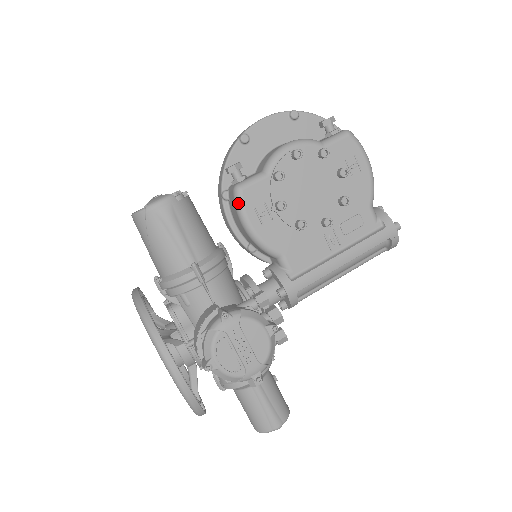
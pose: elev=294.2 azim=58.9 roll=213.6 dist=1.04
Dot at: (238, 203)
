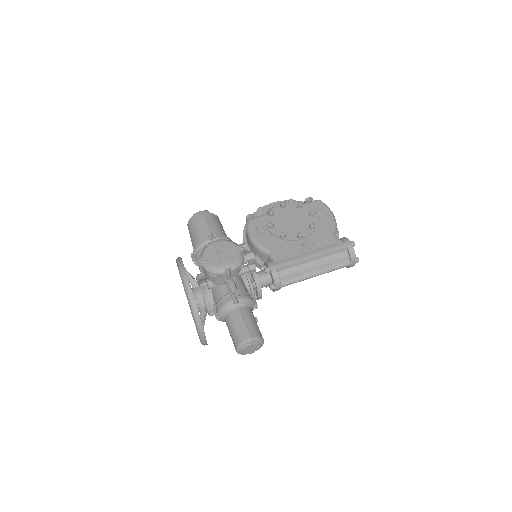
Dot at: (247, 226)
